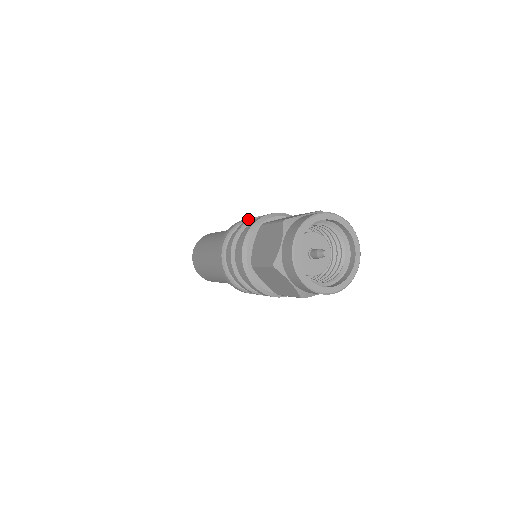
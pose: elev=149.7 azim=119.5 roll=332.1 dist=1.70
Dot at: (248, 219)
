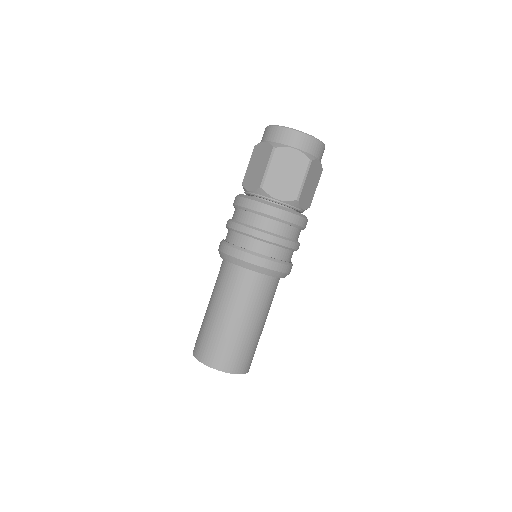
Dot at: occluded
